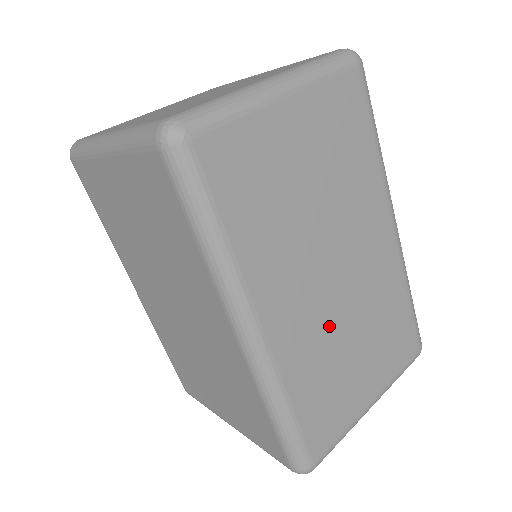
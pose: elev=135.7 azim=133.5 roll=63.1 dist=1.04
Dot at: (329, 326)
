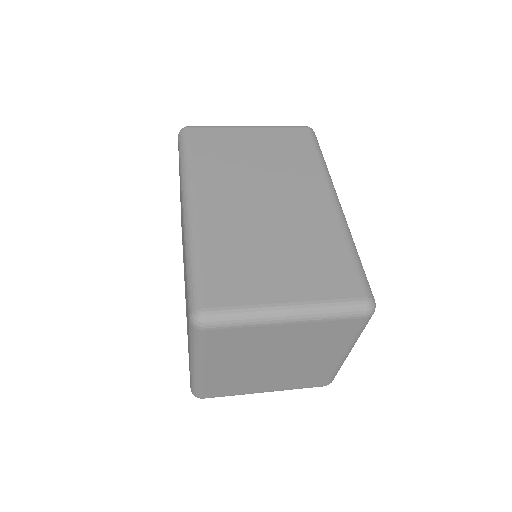
Dot at: (251, 226)
